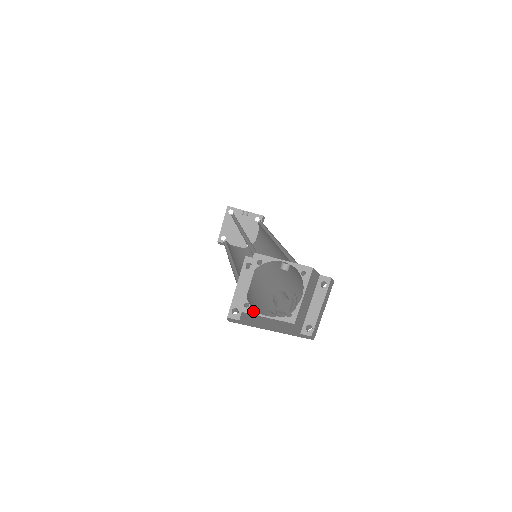
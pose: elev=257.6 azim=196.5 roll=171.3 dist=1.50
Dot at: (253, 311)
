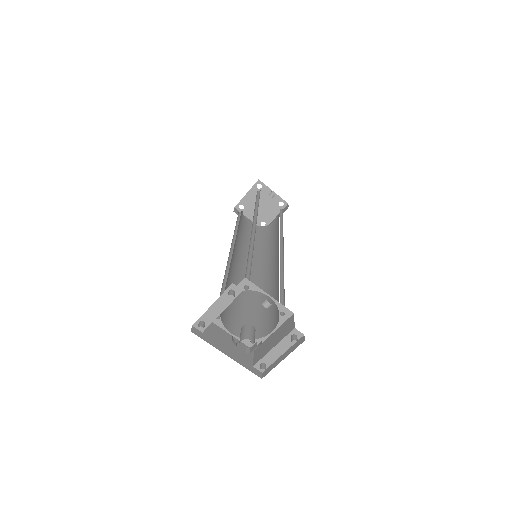
Dot at: (221, 324)
